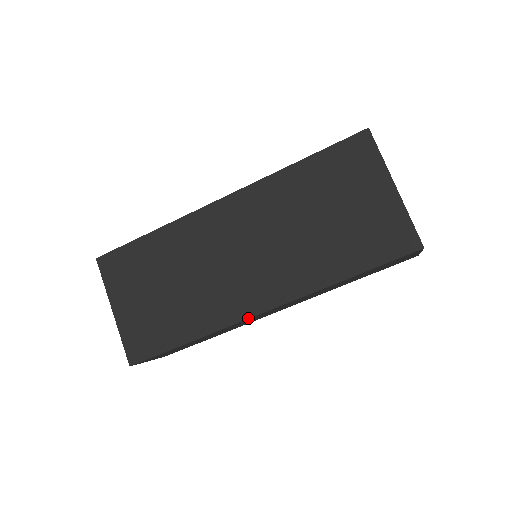
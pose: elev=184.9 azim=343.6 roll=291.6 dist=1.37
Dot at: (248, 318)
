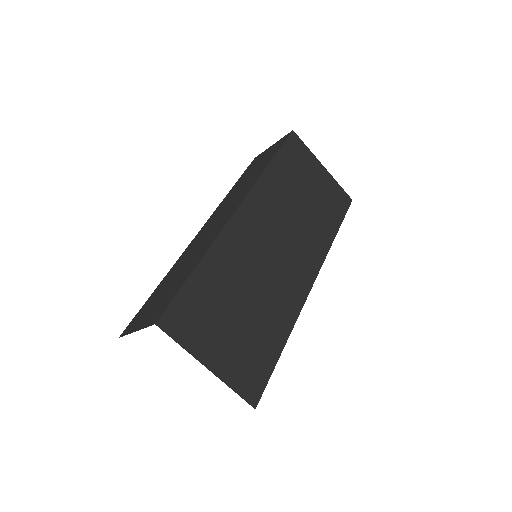
Dot at: occluded
